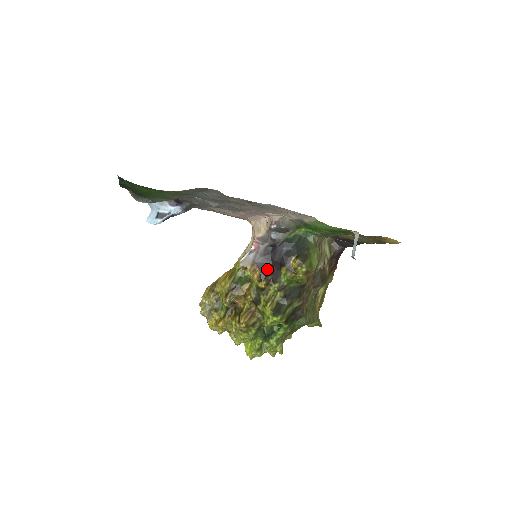
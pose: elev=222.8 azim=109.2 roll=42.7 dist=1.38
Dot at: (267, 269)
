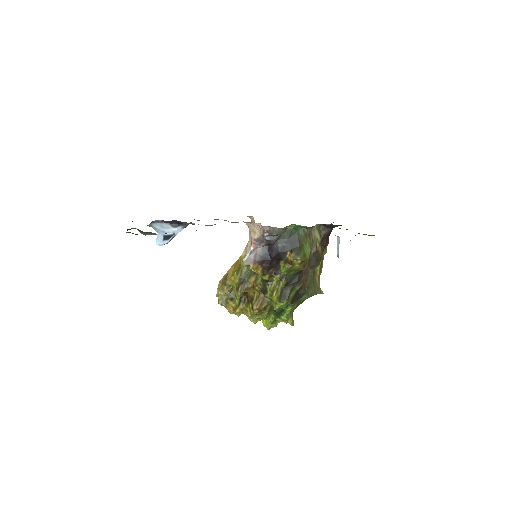
Dot at: (268, 265)
